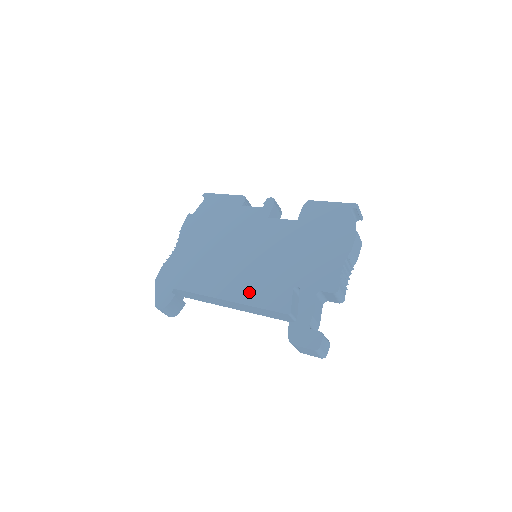
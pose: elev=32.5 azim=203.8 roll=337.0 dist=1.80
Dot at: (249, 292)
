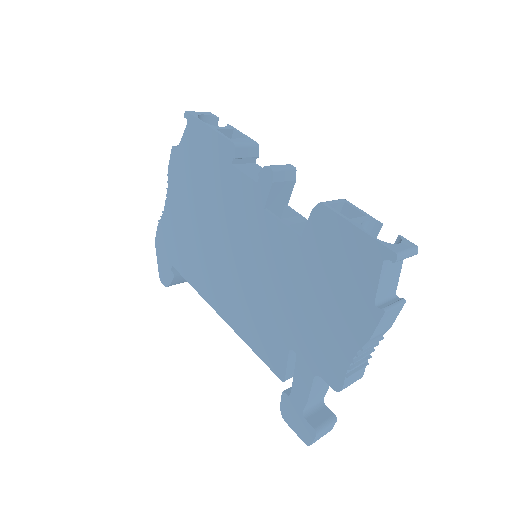
Dot at: (242, 322)
